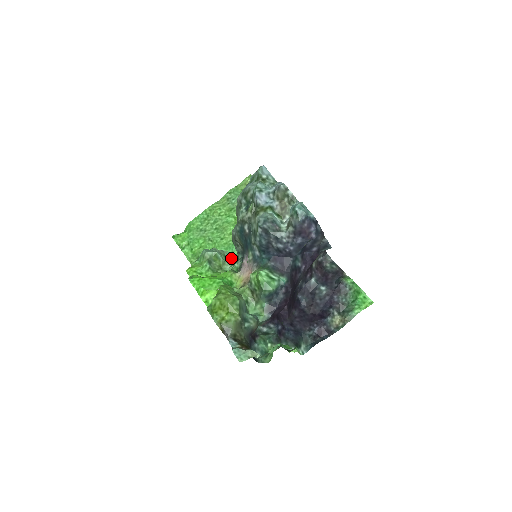
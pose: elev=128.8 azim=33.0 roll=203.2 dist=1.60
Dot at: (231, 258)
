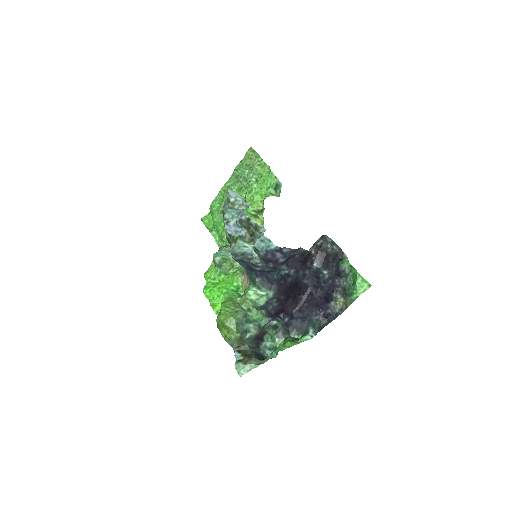
Dot at: occluded
